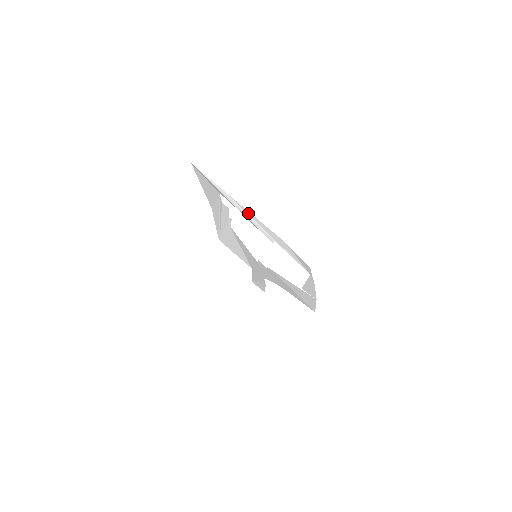
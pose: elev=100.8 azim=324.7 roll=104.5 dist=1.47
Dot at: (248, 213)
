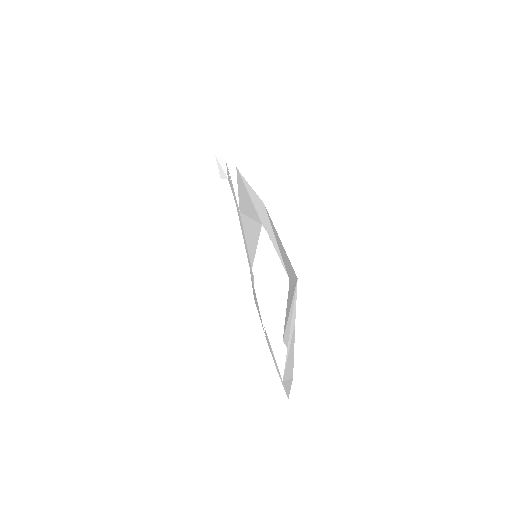
Dot at: (292, 341)
